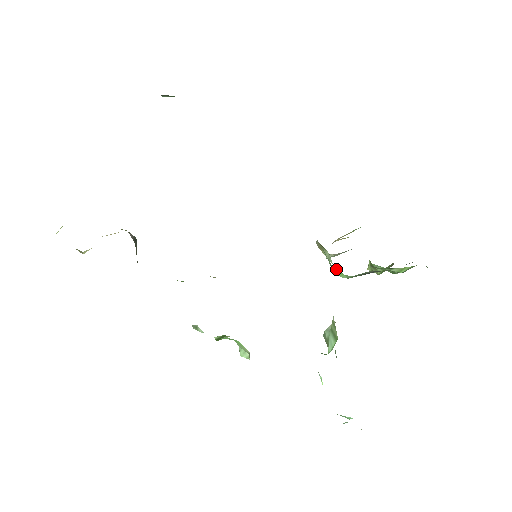
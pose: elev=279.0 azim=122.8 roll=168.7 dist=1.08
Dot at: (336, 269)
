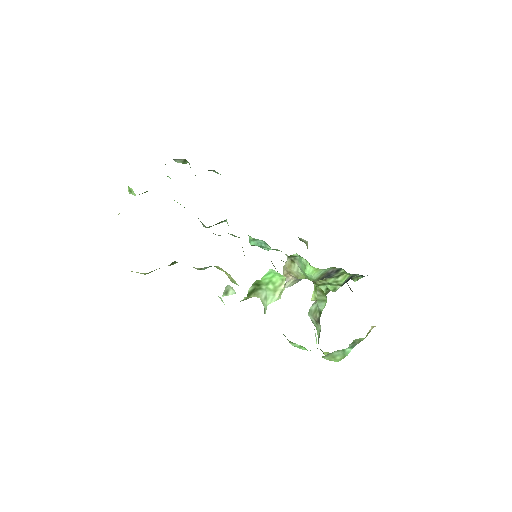
Dot at: (310, 266)
